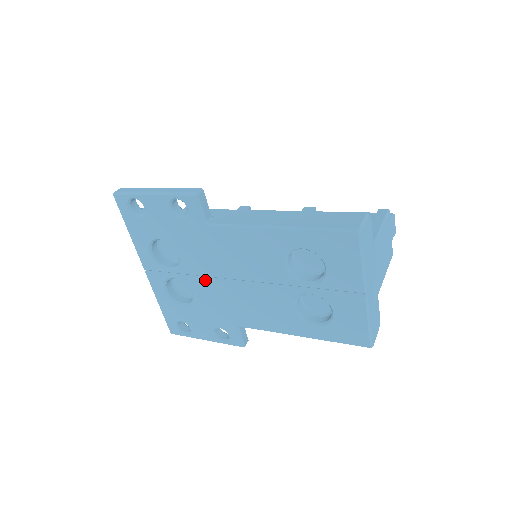
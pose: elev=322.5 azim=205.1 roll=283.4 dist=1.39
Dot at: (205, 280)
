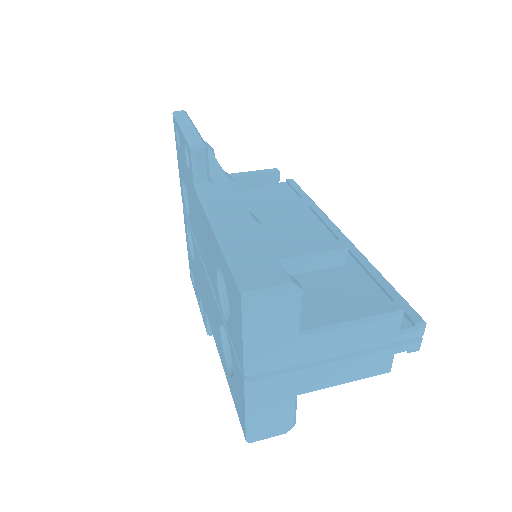
Dot at: (196, 245)
